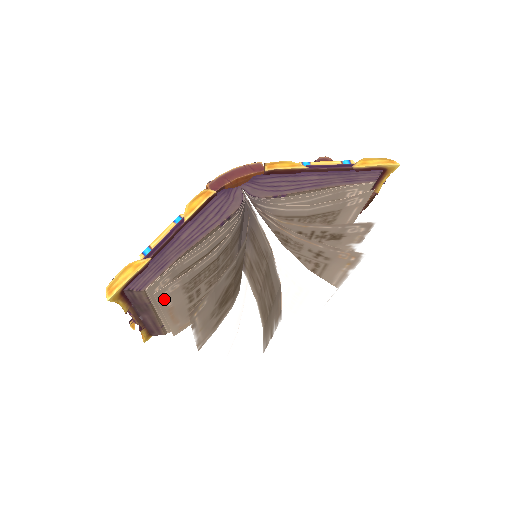
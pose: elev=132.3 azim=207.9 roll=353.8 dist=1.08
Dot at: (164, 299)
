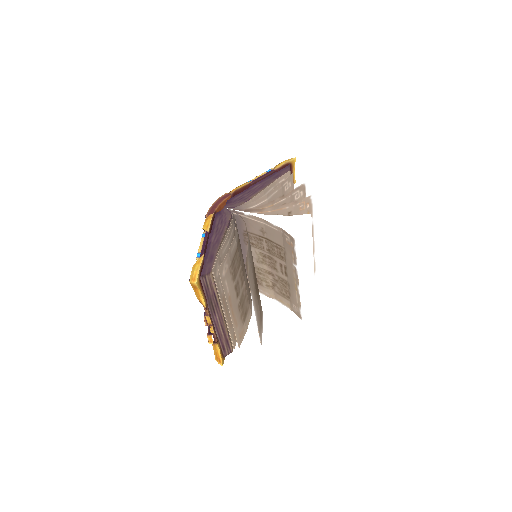
Dot at: (224, 281)
